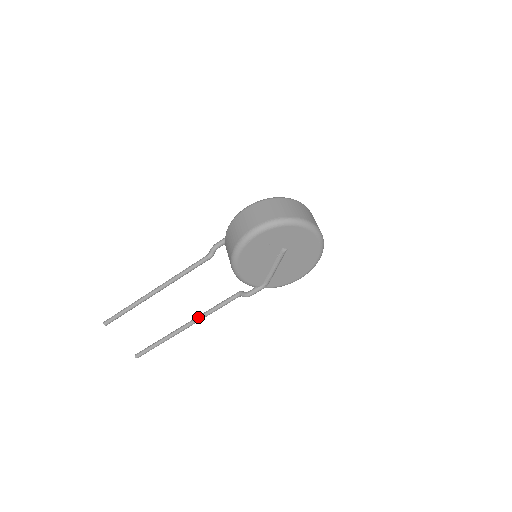
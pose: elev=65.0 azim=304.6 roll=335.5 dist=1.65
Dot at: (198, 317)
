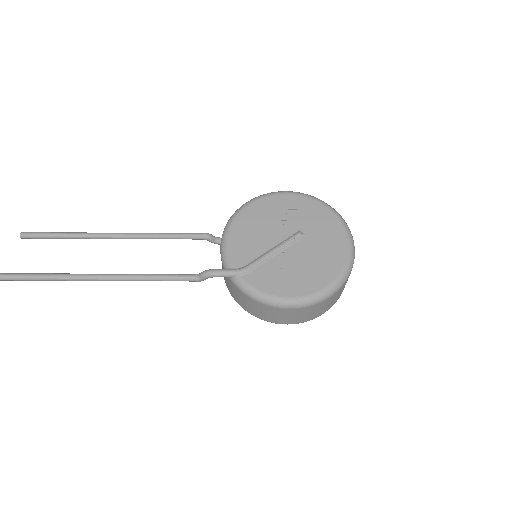
Dot at: occluded
